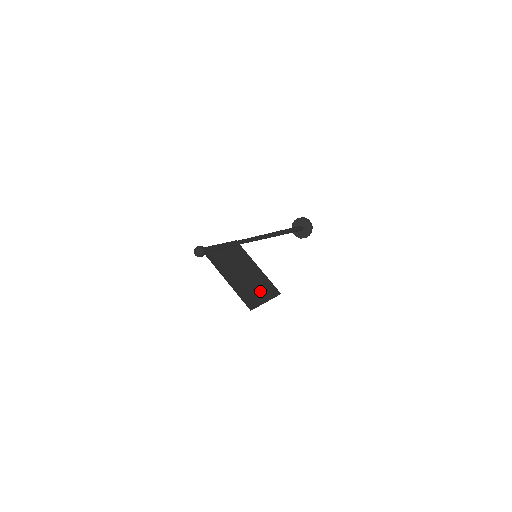
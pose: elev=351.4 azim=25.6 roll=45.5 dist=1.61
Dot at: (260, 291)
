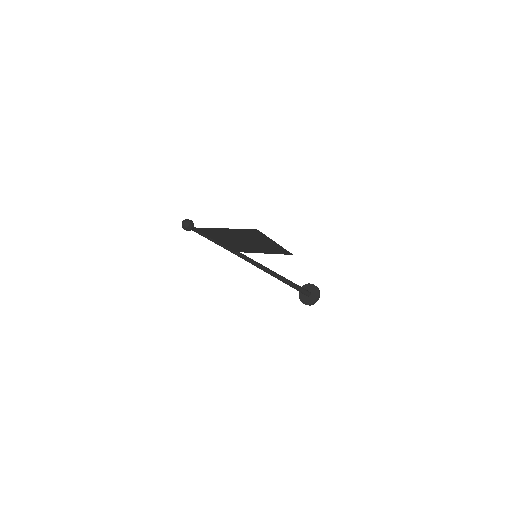
Dot at: (266, 243)
